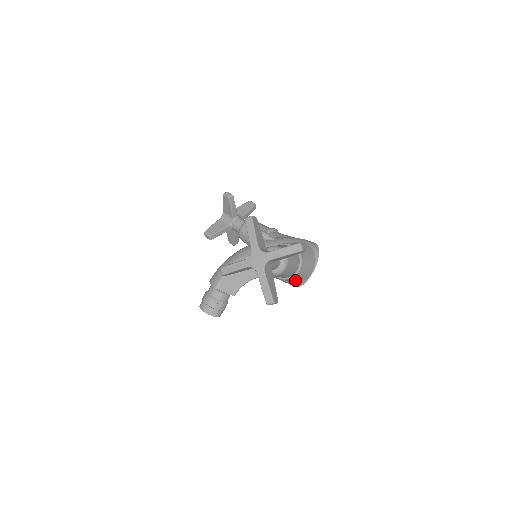
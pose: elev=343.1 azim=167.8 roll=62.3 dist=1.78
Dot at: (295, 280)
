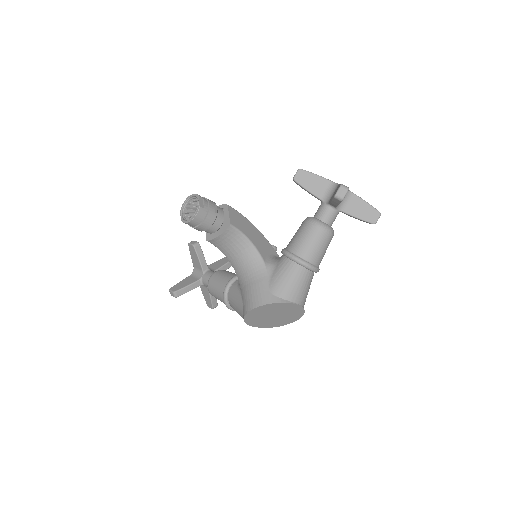
Dot at: (286, 284)
